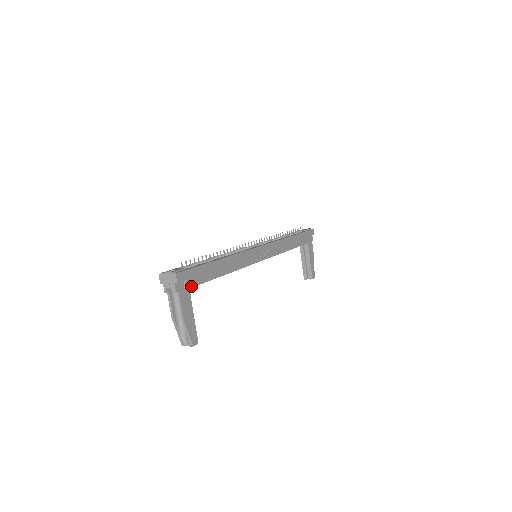
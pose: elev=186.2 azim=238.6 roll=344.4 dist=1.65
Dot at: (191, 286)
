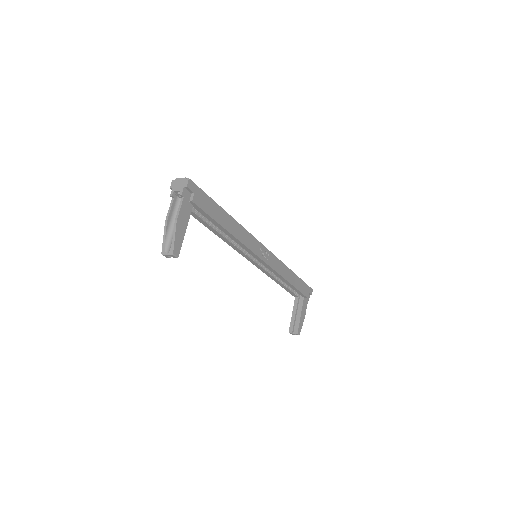
Dot at: (196, 203)
